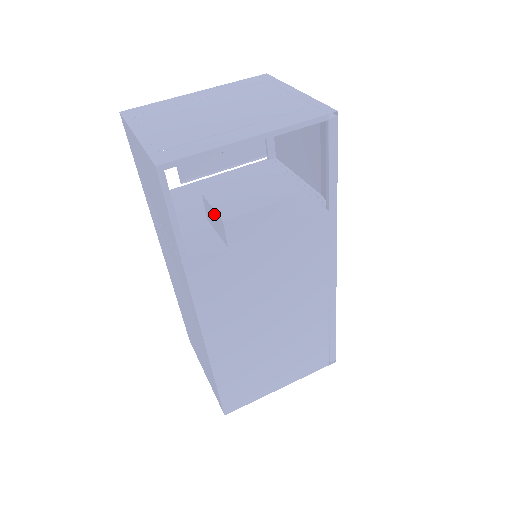
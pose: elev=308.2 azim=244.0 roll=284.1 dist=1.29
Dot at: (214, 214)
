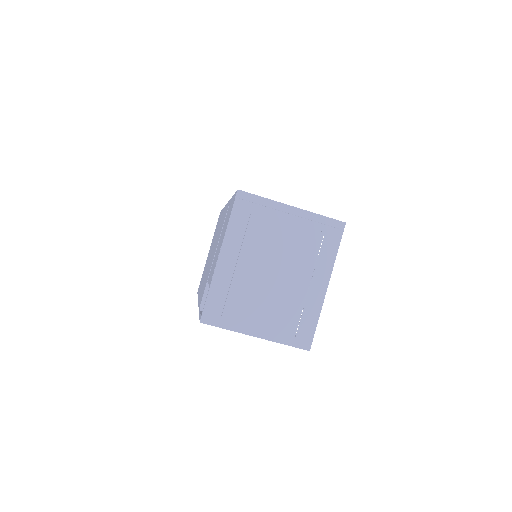
Dot at: occluded
